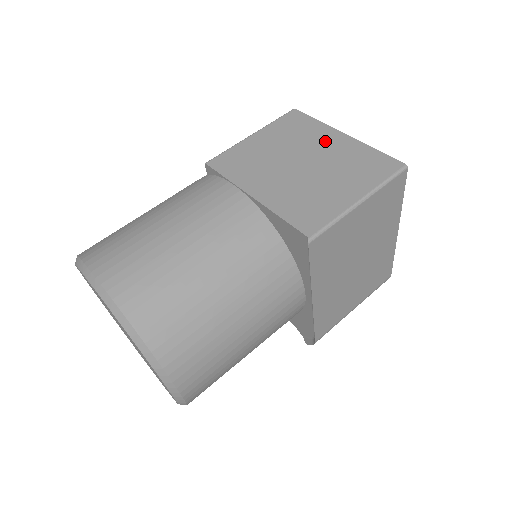
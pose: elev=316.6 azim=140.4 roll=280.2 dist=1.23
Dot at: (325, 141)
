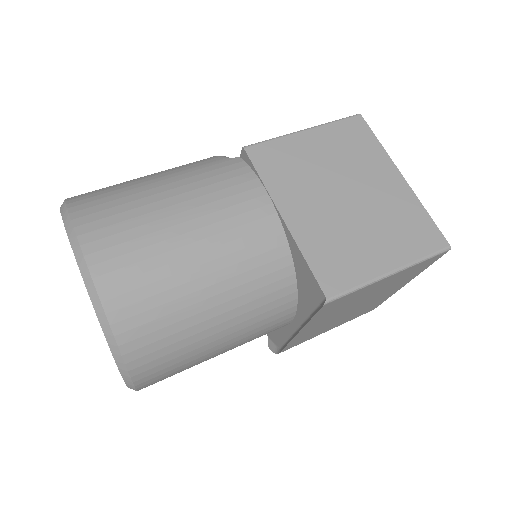
Dot at: (380, 176)
